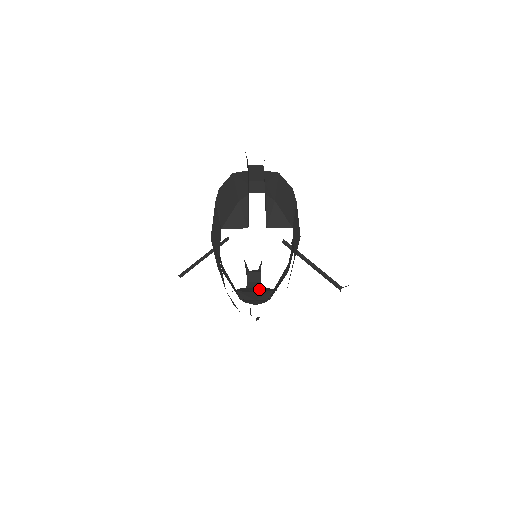
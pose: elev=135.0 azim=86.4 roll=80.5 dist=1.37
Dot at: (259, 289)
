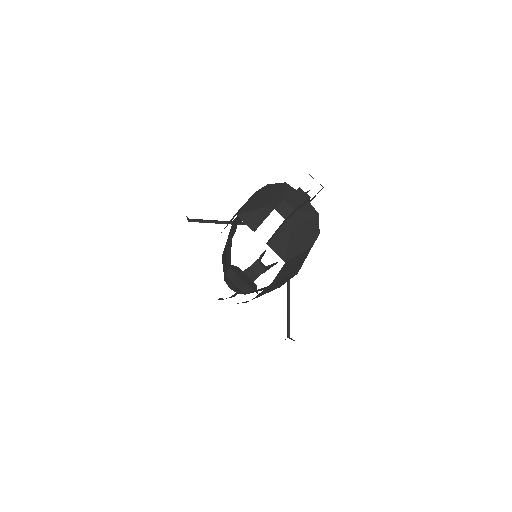
Dot at: (249, 280)
